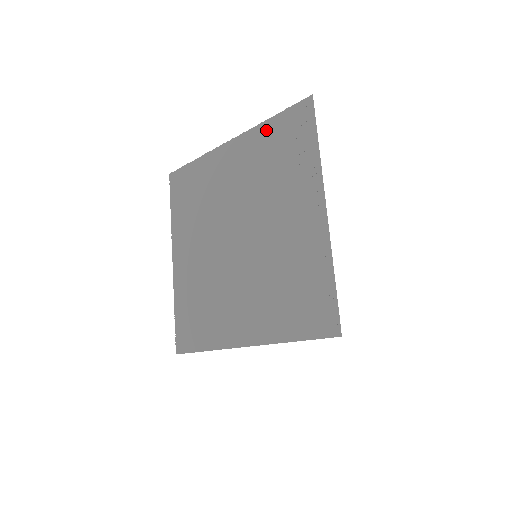
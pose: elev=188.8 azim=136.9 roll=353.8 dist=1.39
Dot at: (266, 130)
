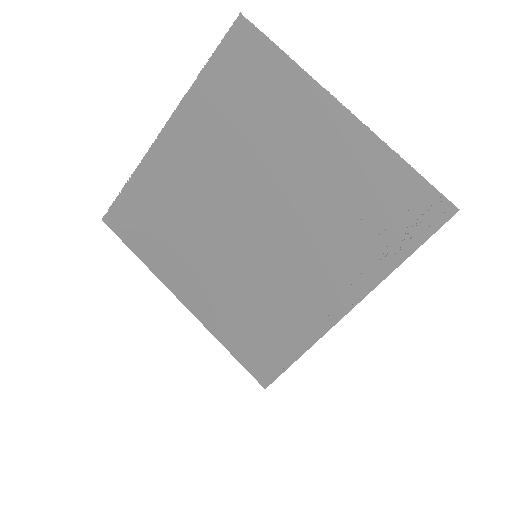
Dot at: (387, 166)
